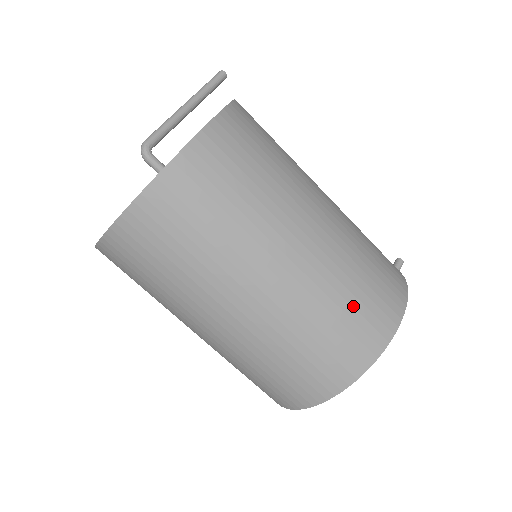
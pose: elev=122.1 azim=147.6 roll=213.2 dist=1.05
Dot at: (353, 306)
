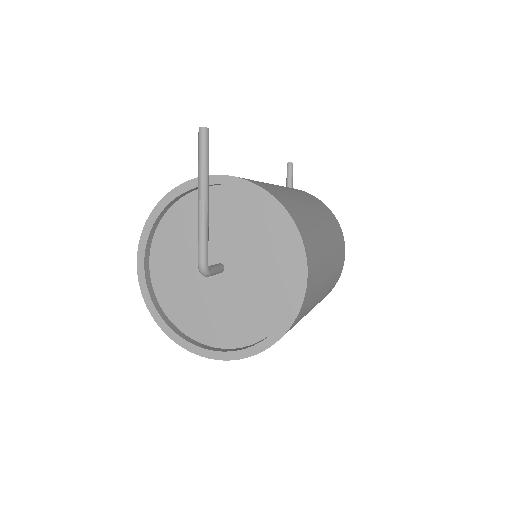
Dot at: (338, 269)
